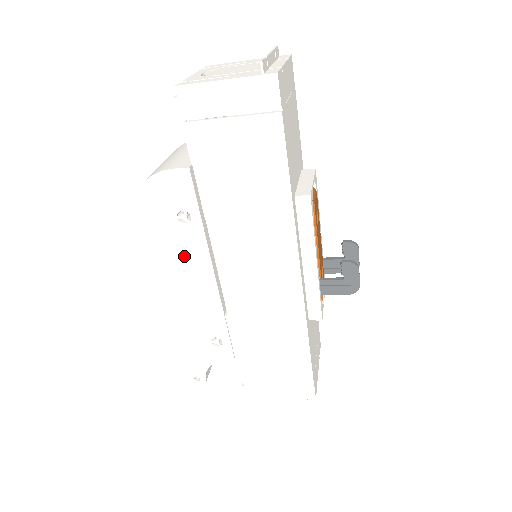
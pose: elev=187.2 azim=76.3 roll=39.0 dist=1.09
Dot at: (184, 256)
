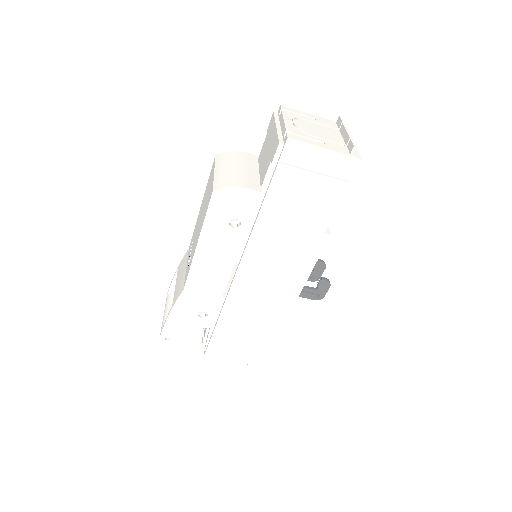
Dot at: (216, 249)
